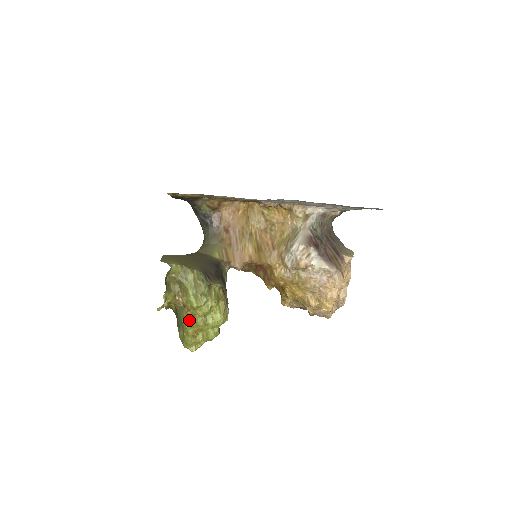
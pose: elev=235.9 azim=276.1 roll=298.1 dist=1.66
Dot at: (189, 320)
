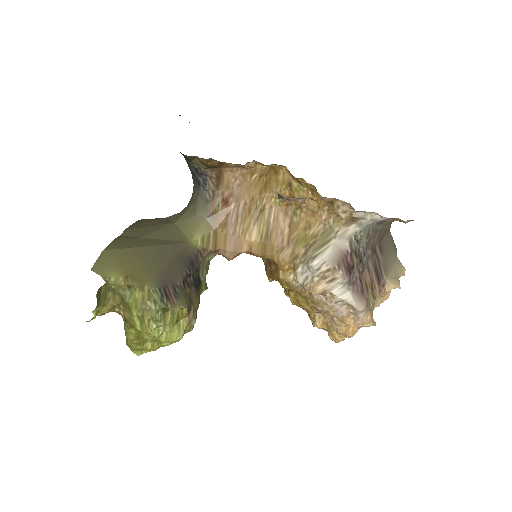
Dot at: (132, 334)
